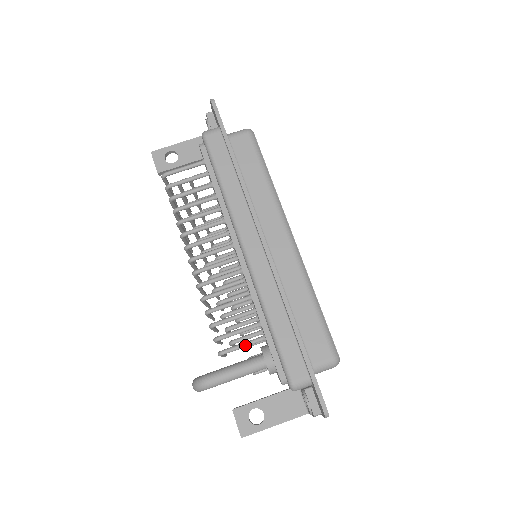
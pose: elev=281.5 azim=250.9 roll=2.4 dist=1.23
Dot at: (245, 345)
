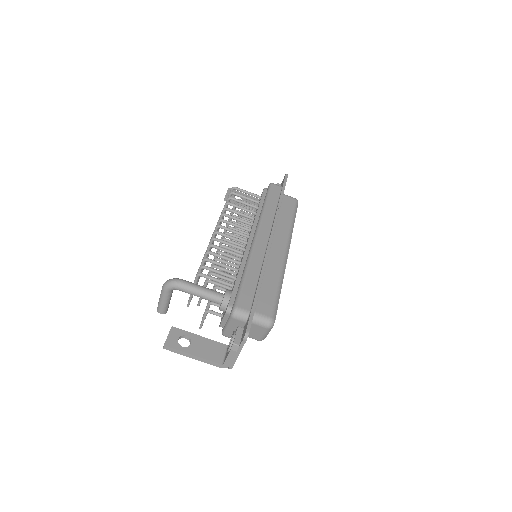
Dot at: (218, 280)
